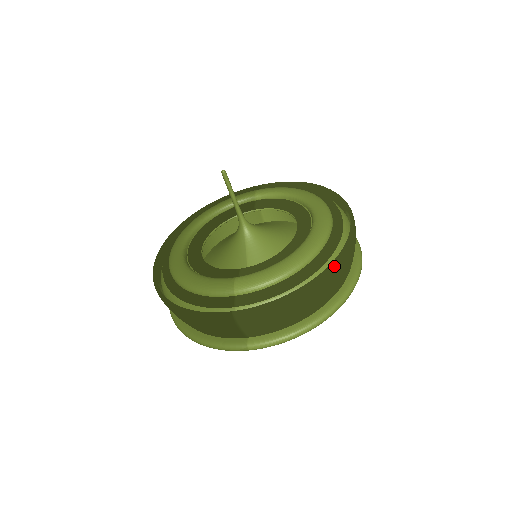
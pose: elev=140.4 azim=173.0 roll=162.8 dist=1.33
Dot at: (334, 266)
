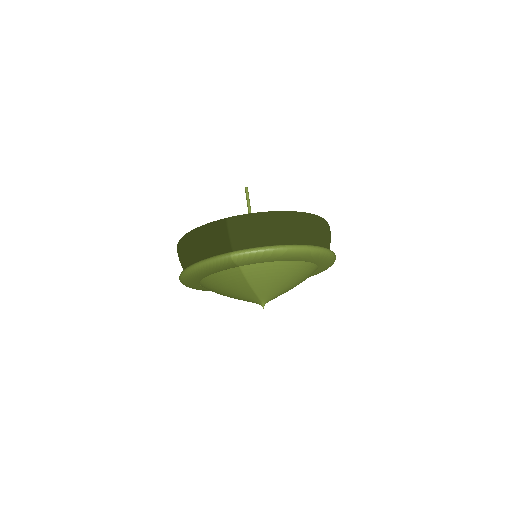
Dot at: (305, 214)
